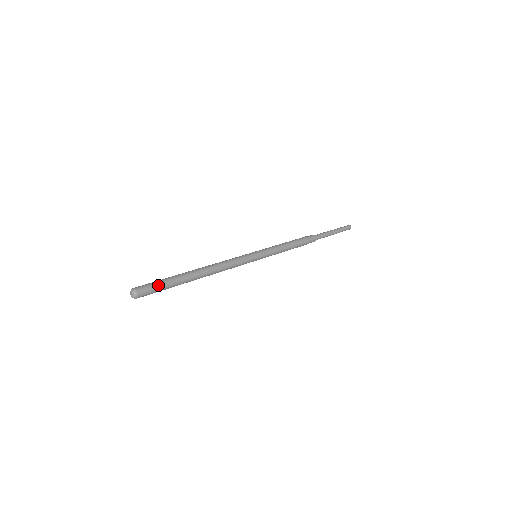
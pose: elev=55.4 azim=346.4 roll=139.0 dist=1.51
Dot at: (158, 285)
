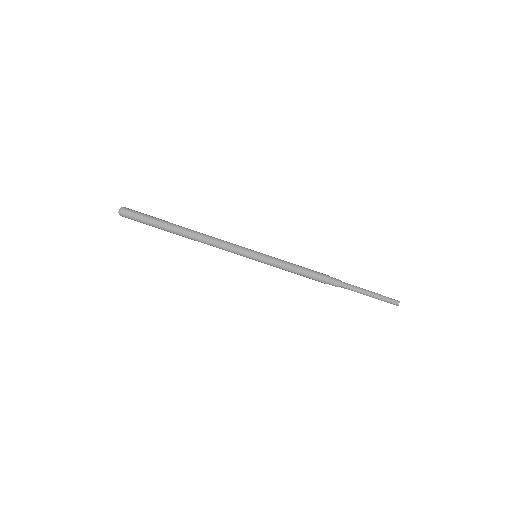
Dot at: (142, 219)
